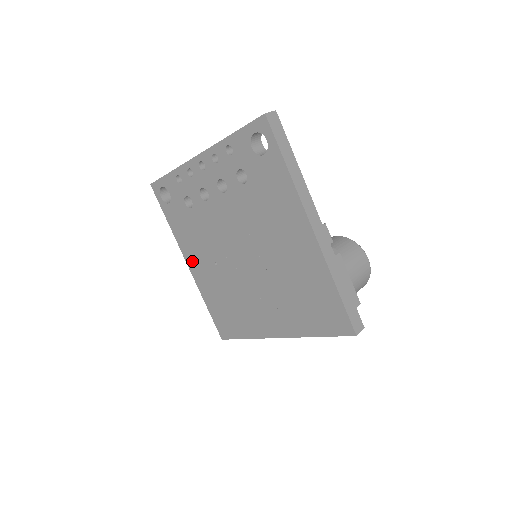
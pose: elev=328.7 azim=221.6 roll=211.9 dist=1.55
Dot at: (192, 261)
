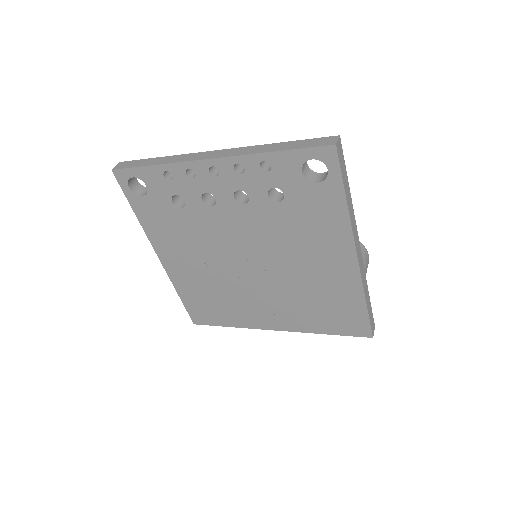
Dot at: (168, 256)
